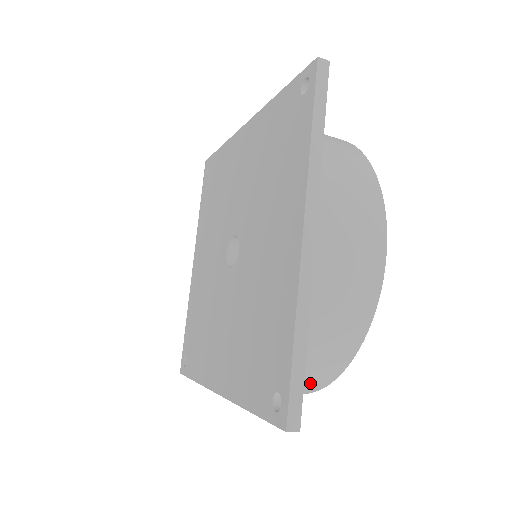
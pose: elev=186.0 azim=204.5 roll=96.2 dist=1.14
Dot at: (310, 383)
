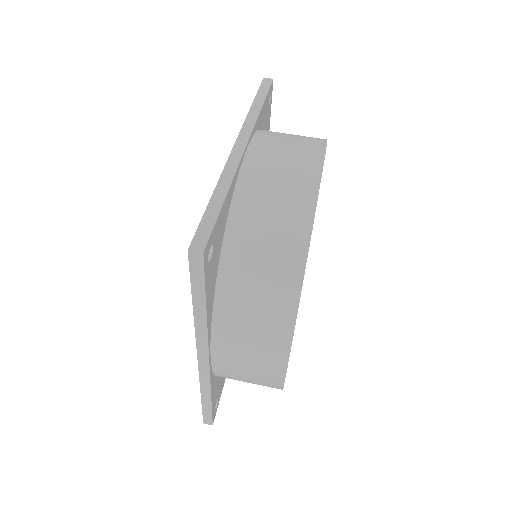
Dot at: (273, 304)
